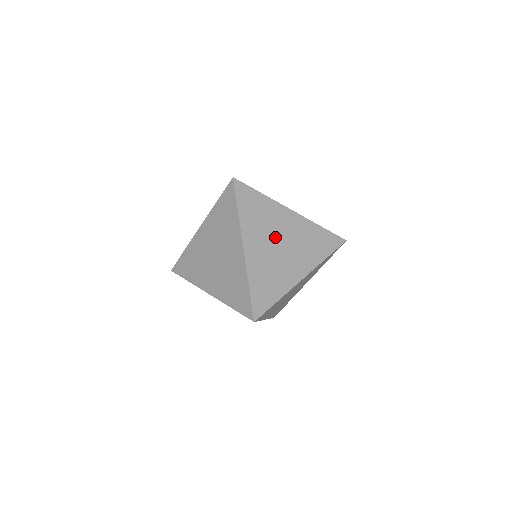
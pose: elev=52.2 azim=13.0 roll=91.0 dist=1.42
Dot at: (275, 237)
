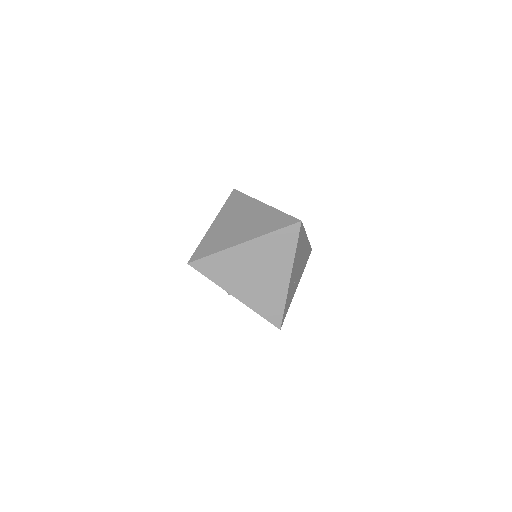
Dot at: (239, 218)
